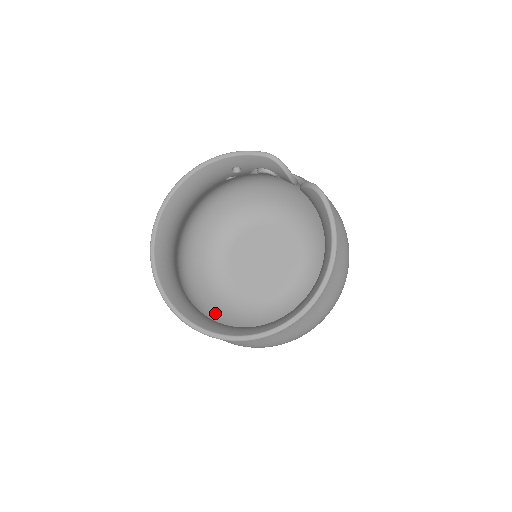
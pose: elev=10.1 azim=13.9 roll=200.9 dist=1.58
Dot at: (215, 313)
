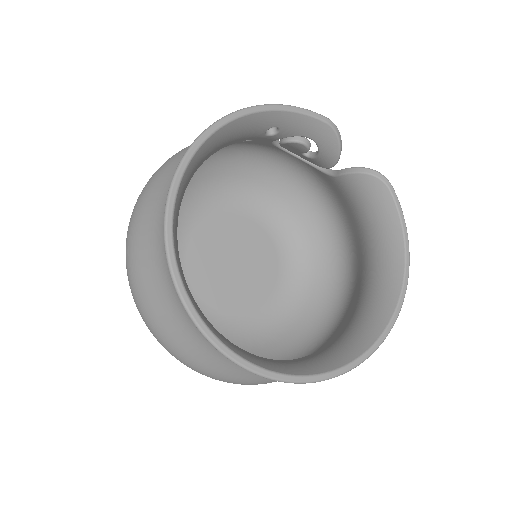
Dot at: occluded
